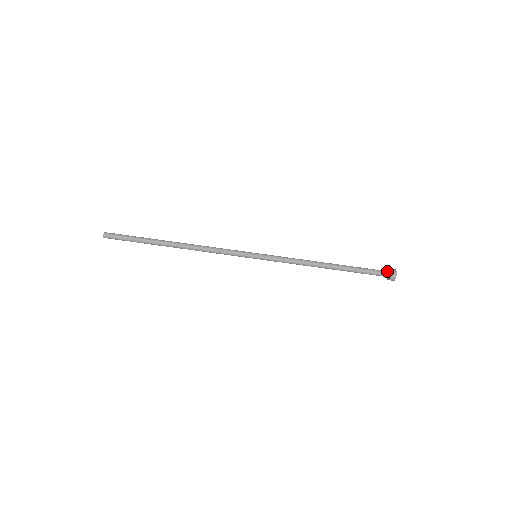
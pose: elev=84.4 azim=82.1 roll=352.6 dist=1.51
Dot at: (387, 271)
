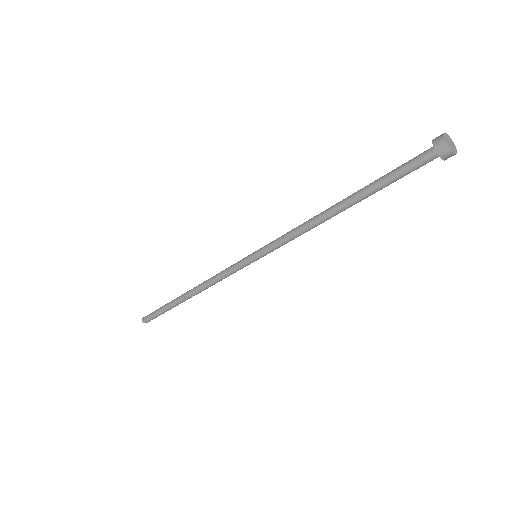
Dot at: (430, 150)
